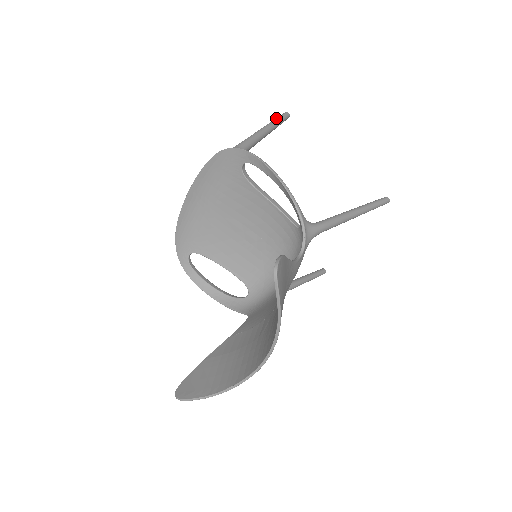
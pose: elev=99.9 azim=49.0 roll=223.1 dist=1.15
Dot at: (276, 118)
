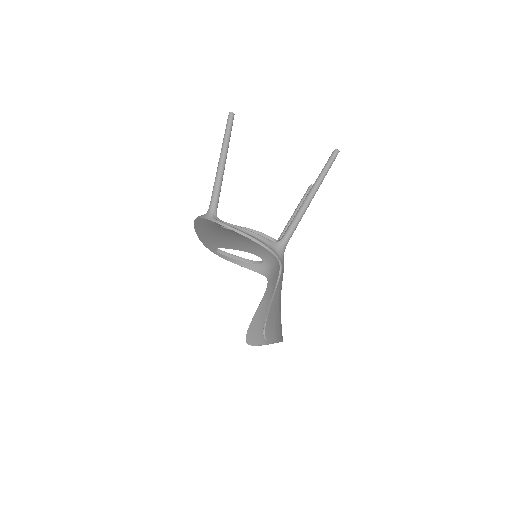
Dot at: (225, 134)
